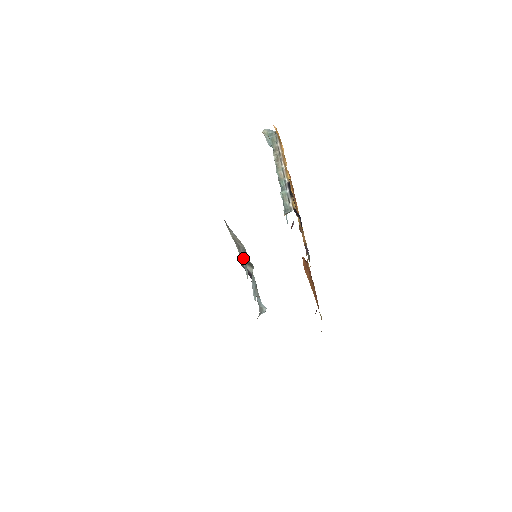
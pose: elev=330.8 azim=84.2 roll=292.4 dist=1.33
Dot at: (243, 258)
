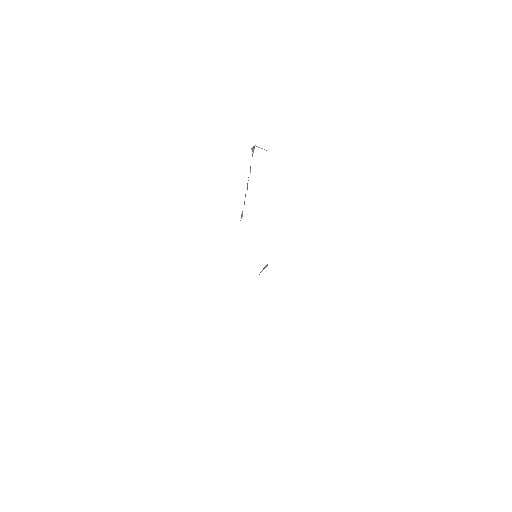
Dot at: occluded
